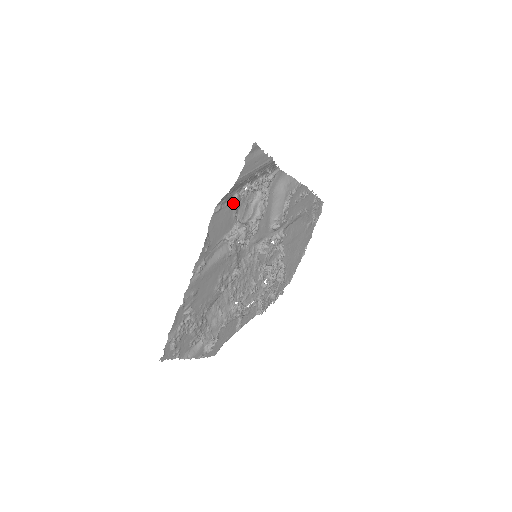
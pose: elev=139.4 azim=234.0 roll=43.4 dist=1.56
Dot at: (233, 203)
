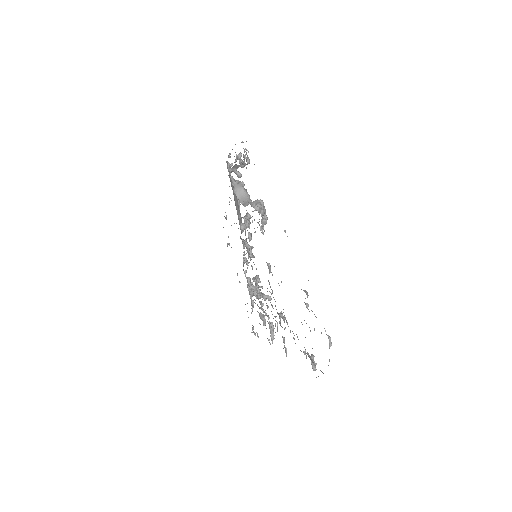
Dot at: occluded
